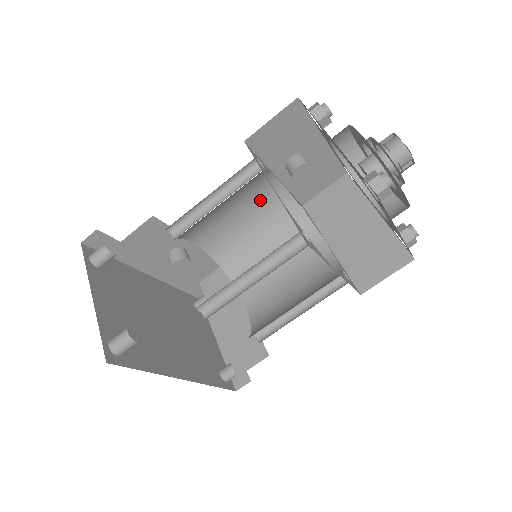
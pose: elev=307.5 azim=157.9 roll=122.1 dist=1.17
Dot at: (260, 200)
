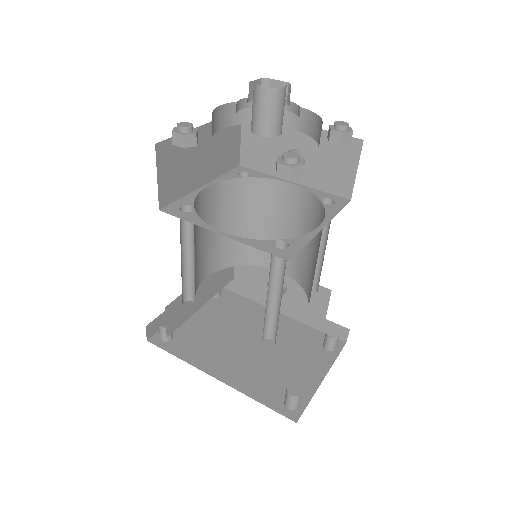
Dot at: (293, 210)
